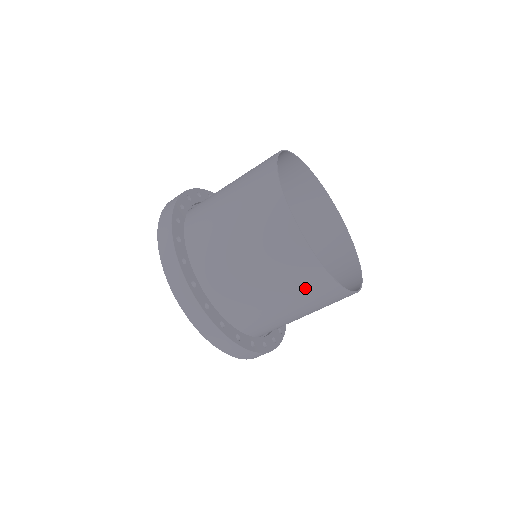
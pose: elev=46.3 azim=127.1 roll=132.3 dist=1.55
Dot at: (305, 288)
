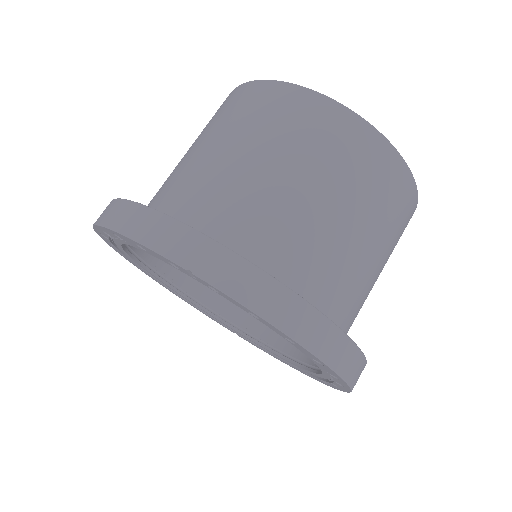
Dot at: (223, 113)
